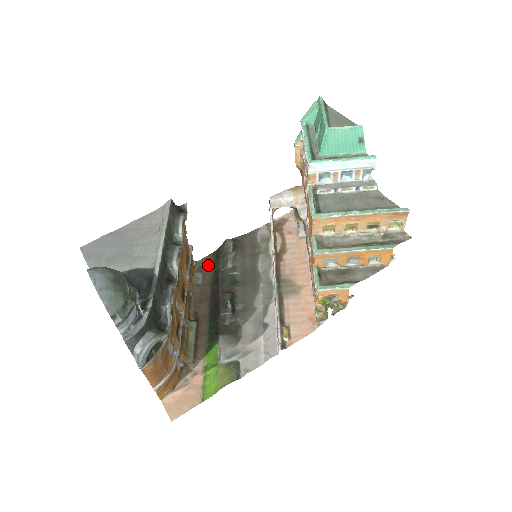
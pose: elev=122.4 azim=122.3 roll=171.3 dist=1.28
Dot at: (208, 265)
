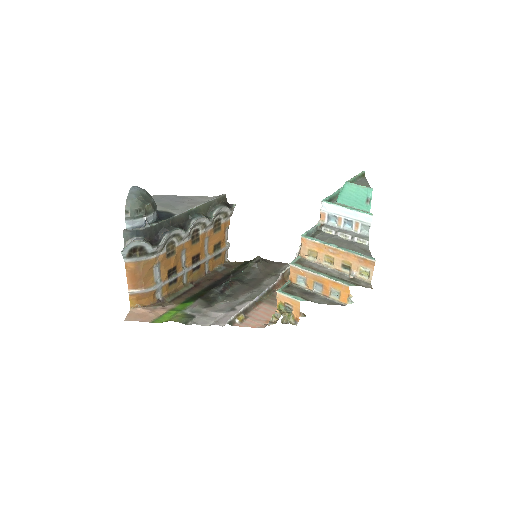
Dot at: (235, 266)
